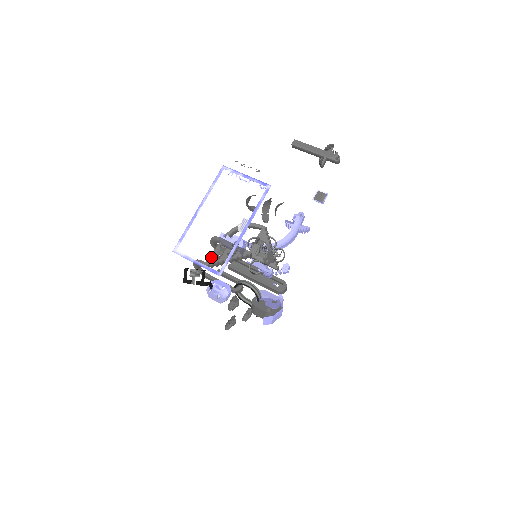
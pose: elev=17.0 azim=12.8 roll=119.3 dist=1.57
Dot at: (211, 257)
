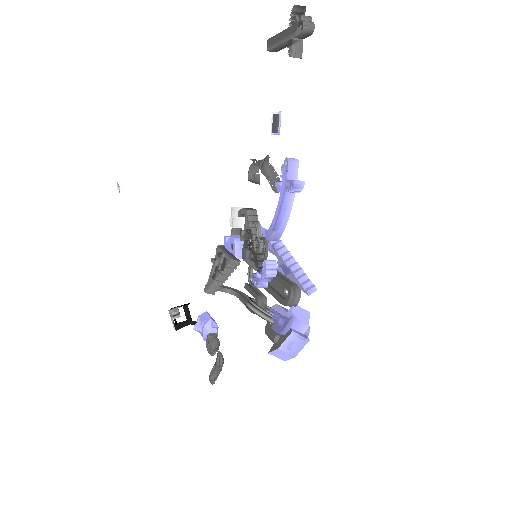
Dot at: (209, 279)
